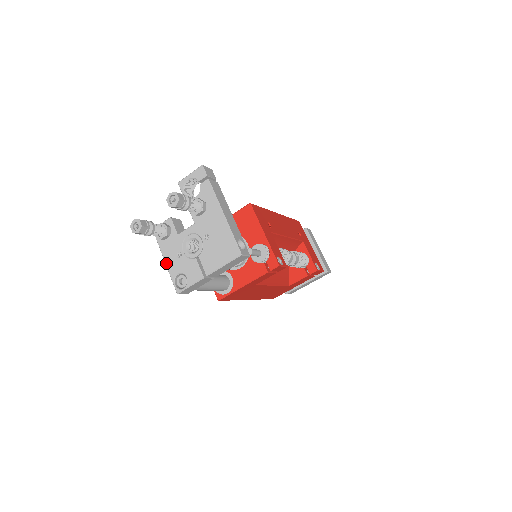
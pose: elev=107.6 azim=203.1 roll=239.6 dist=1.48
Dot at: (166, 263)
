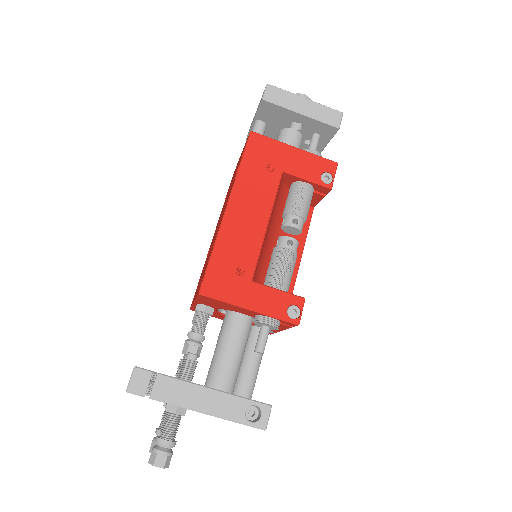
Dot at: occluded
